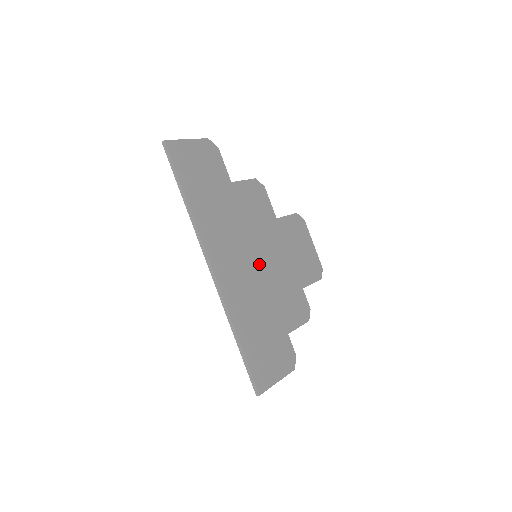
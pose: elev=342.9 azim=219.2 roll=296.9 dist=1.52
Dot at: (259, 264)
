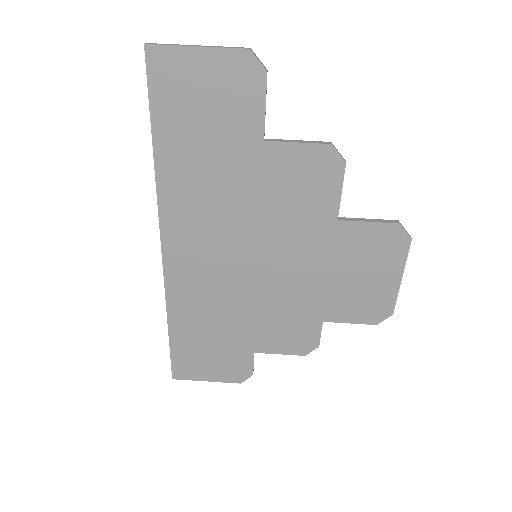
Dot at: (252, 268)
